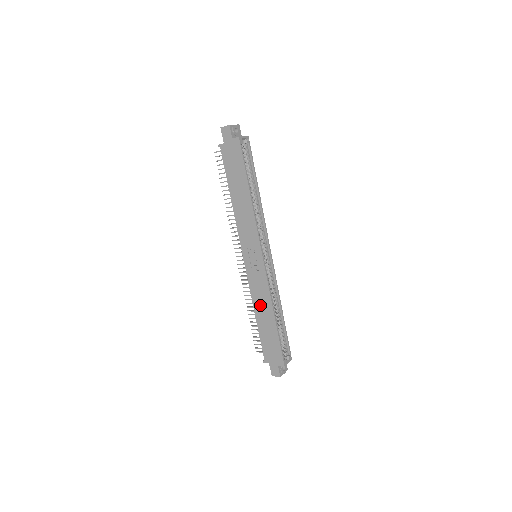
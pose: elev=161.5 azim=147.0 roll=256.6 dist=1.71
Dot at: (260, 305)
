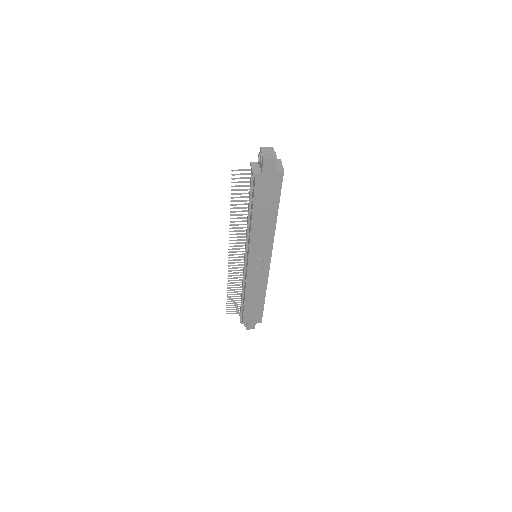
Dot at: (253, 291)
